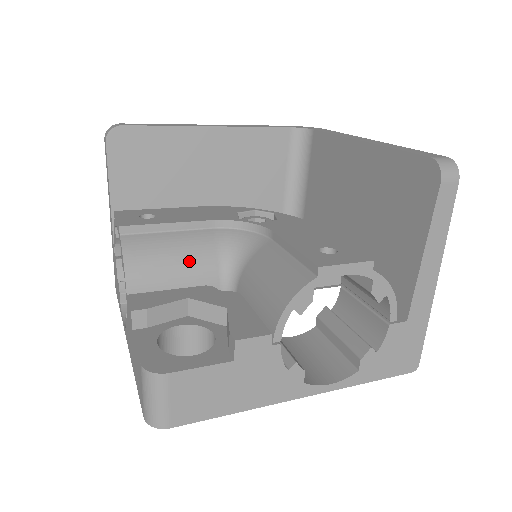
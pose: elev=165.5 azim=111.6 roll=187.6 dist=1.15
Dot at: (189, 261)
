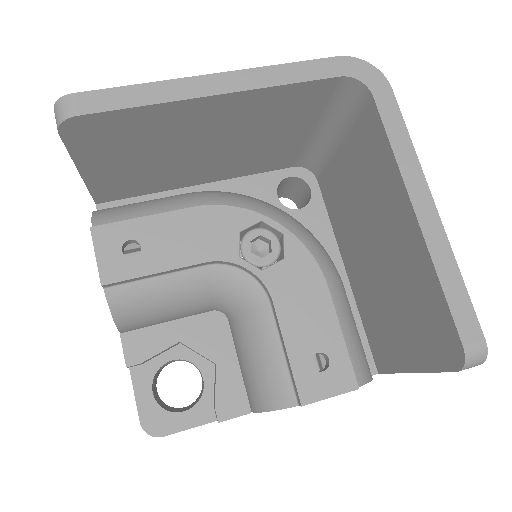
Dot at: (181, 304)
